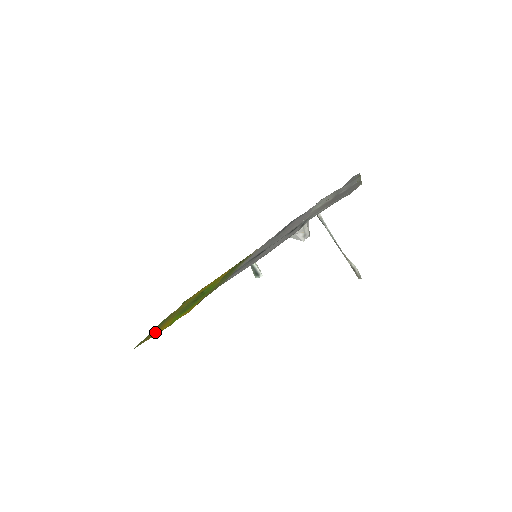
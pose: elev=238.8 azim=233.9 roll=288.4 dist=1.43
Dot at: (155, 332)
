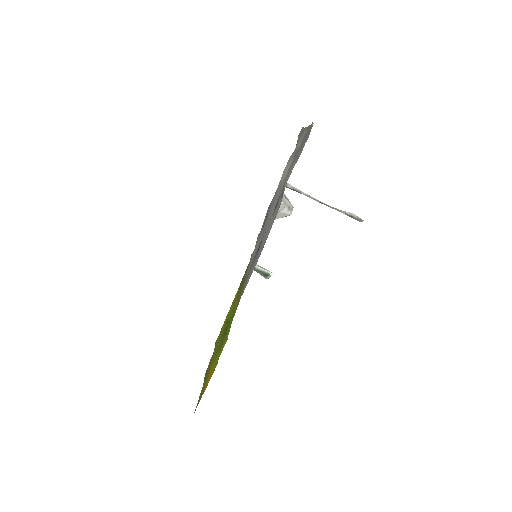
Dot at: (206, 383)
